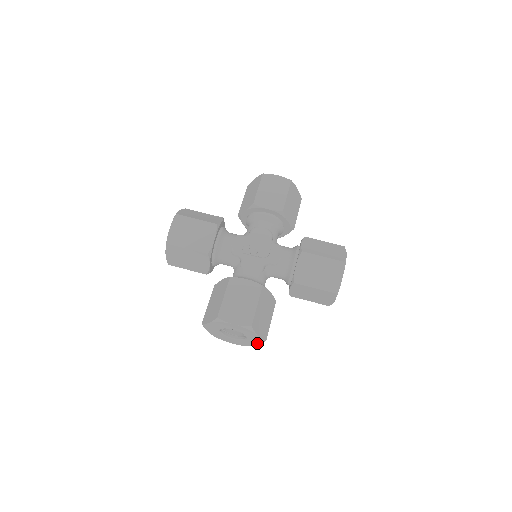
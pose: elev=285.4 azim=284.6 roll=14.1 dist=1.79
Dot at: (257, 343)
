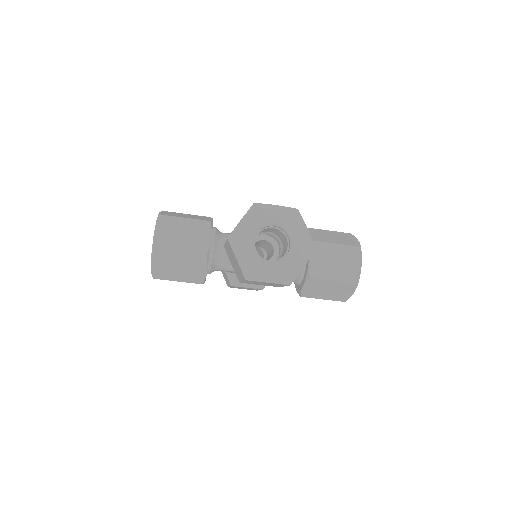
Dot at: occluded
